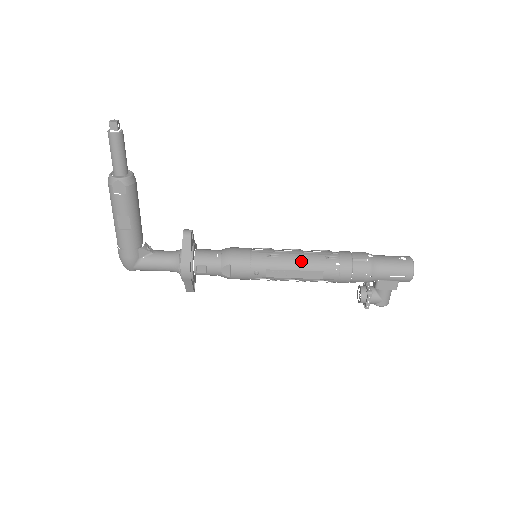
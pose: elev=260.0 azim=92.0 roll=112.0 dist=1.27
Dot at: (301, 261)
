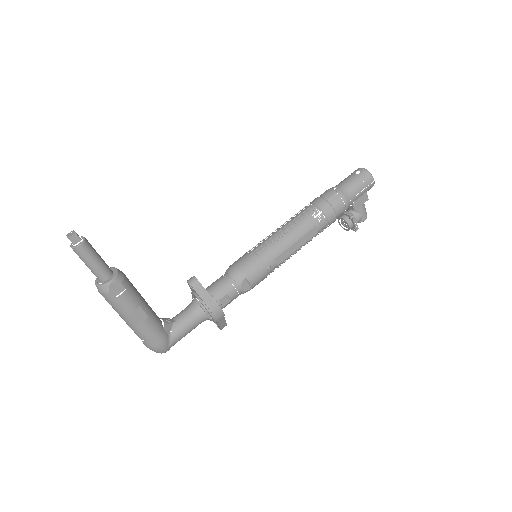
Dot at: occluded
